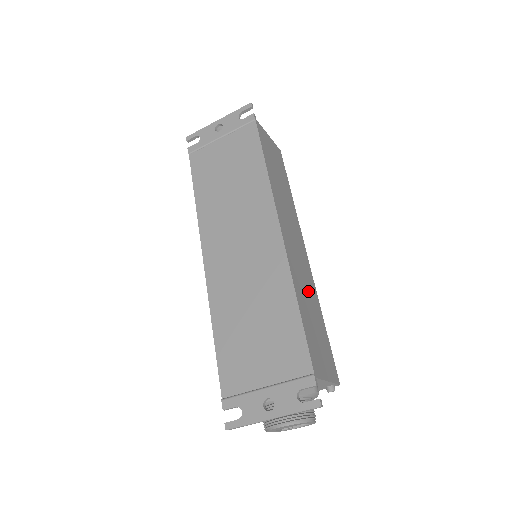
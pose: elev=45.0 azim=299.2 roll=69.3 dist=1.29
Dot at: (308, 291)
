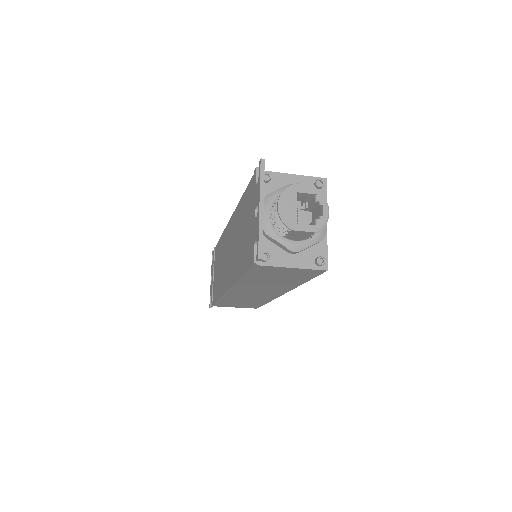
Dot at: occluded
